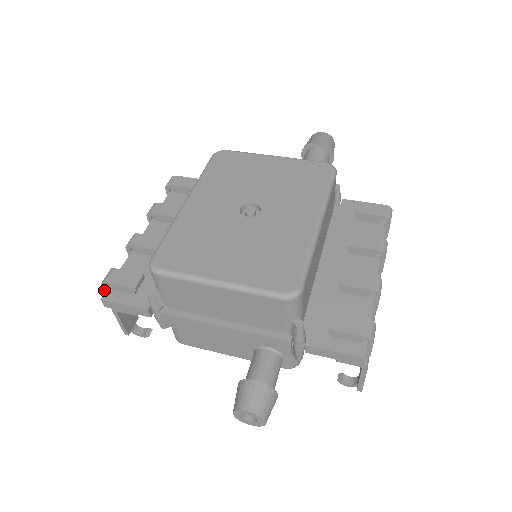
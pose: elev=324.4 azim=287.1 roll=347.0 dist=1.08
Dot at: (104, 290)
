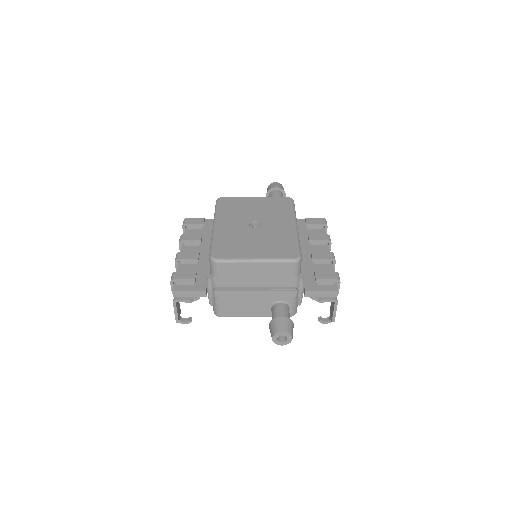
Dot at: (171, 287)
